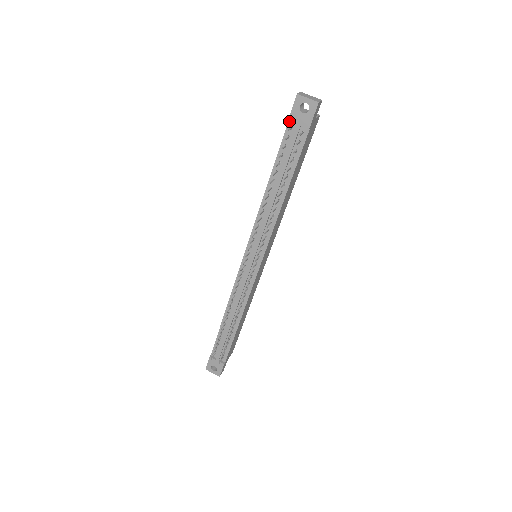
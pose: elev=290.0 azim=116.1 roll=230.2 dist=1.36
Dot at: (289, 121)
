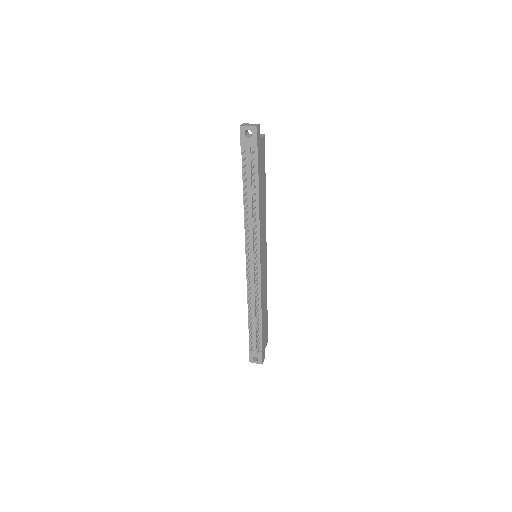
Dot at: (242, 147)
